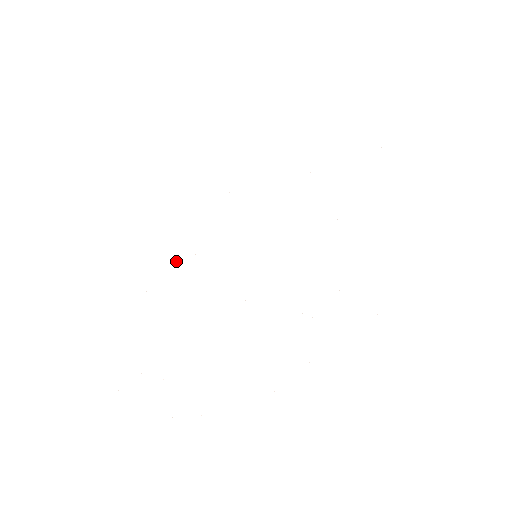
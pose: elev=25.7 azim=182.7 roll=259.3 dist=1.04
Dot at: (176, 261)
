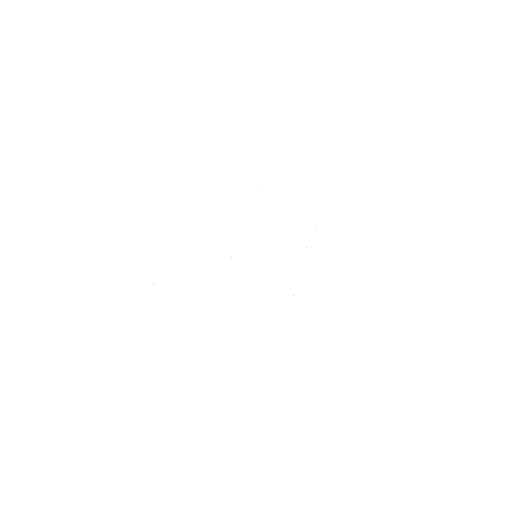
Dot at: occluded
